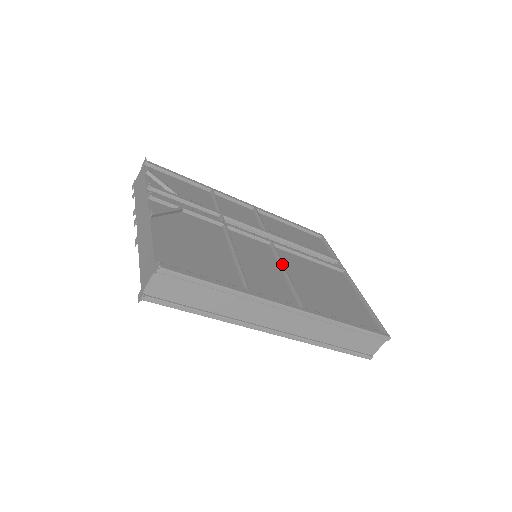
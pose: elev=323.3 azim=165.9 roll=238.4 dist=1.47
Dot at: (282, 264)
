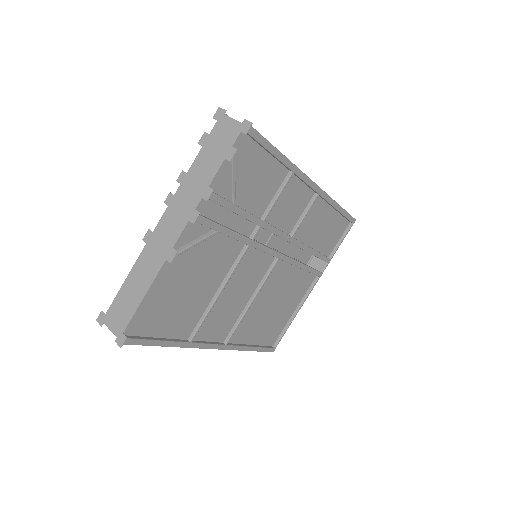
Dot at: (258, 292)
